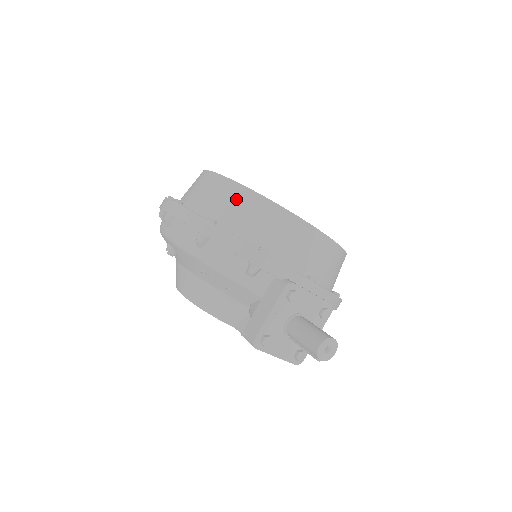
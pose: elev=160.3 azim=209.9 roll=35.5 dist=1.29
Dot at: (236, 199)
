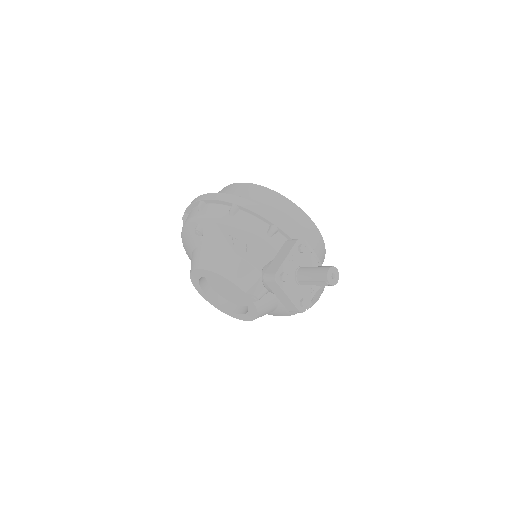
Dot at: (256, 192)
